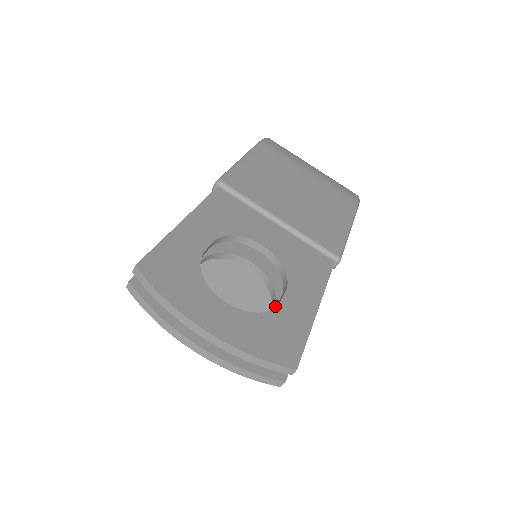
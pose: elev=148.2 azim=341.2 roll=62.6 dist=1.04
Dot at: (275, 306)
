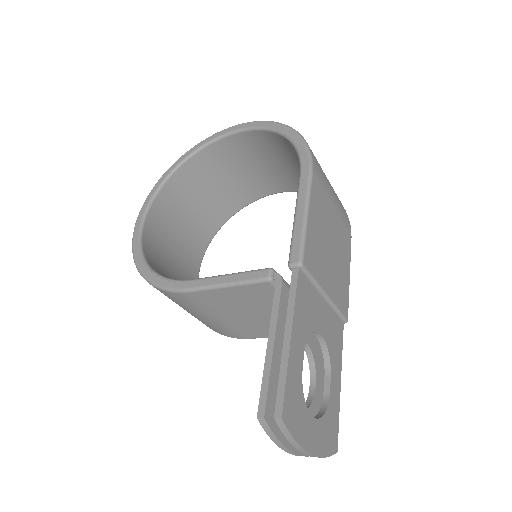
Dot at: (316, 383)
